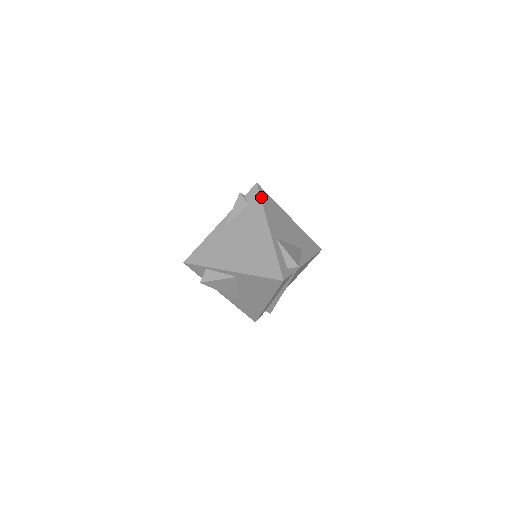
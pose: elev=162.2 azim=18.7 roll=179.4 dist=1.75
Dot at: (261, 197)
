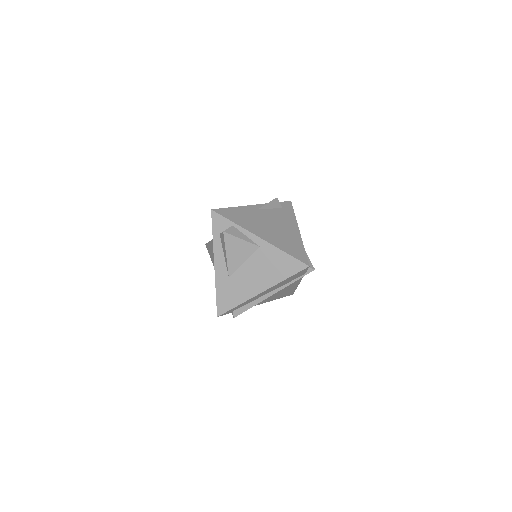
Dot at: (293, 210)
